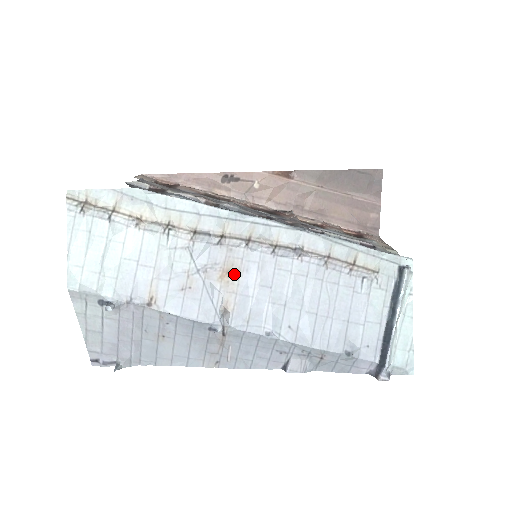
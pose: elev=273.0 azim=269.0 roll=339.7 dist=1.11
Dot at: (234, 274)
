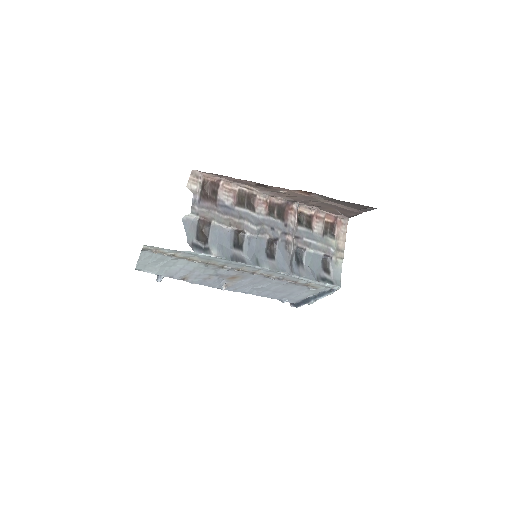
Dot at: (238, 278)
